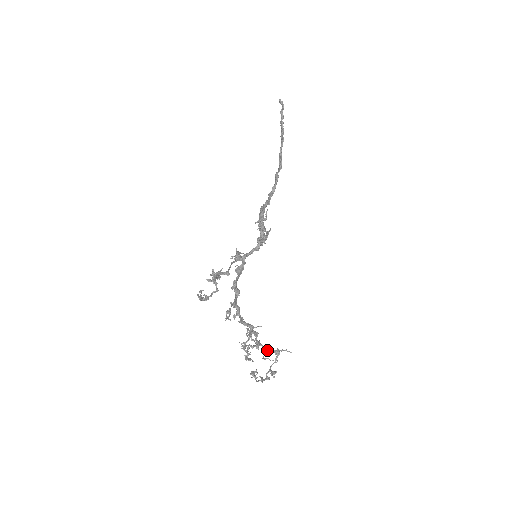
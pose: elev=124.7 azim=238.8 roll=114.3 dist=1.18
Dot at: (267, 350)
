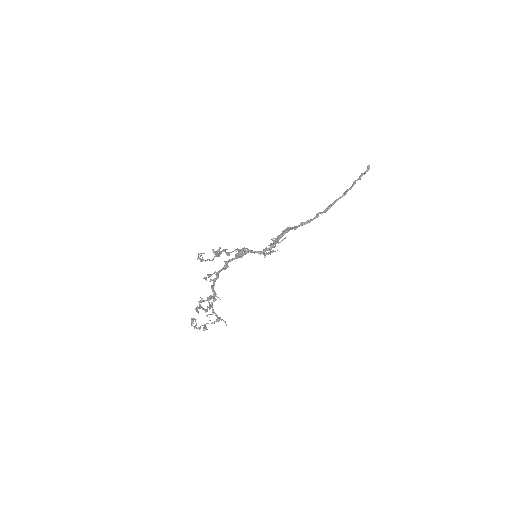
Dot at: (213, 313)
